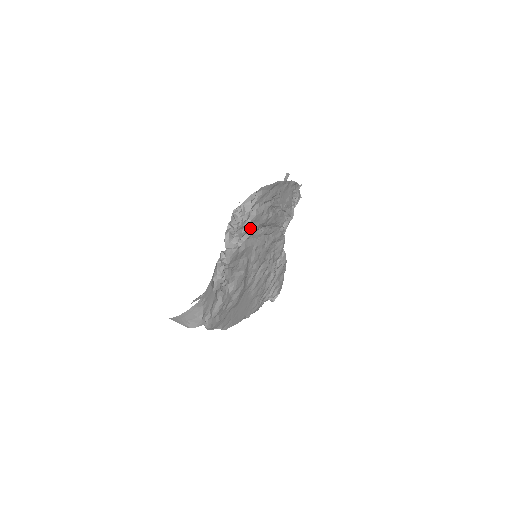
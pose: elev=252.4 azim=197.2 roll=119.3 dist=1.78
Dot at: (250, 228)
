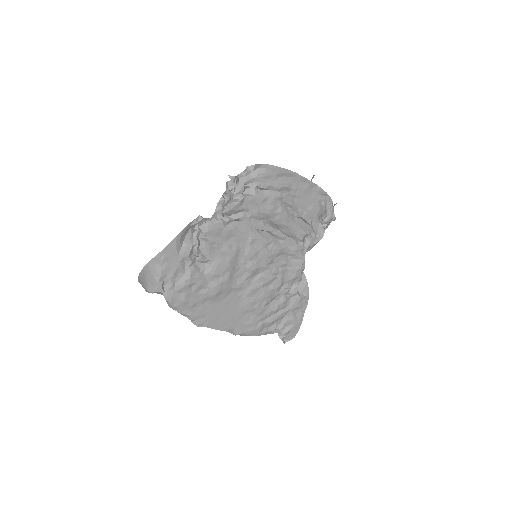
Dot at: (244, 207)
